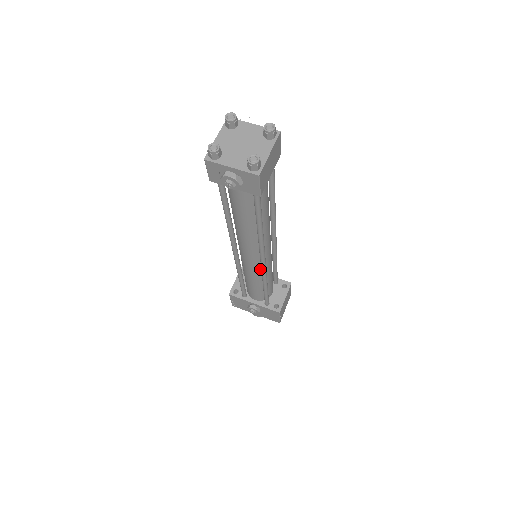
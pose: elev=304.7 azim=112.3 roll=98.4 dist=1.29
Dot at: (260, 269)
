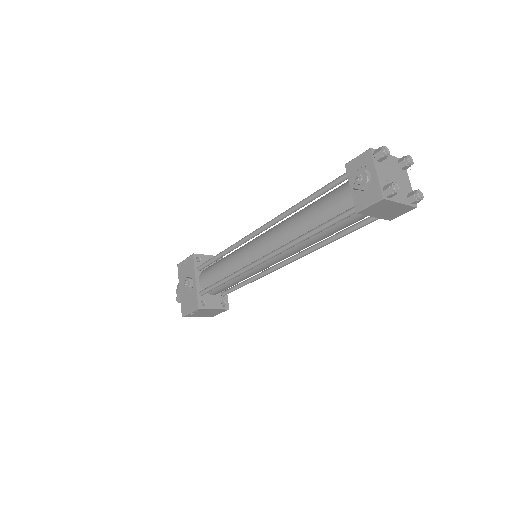
Dot at: (247, 264)
